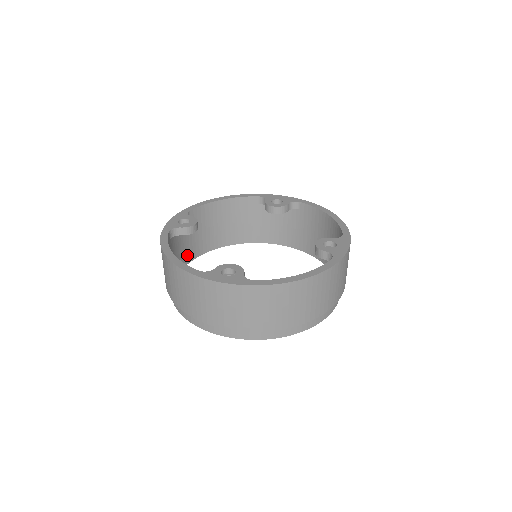
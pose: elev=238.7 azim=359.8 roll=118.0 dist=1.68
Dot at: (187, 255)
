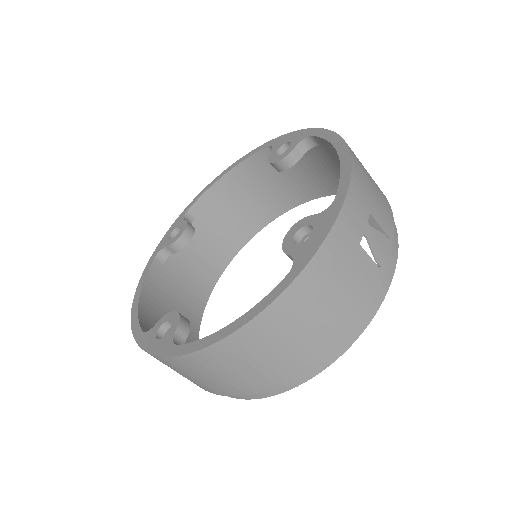
Dot at: (221, 256)
